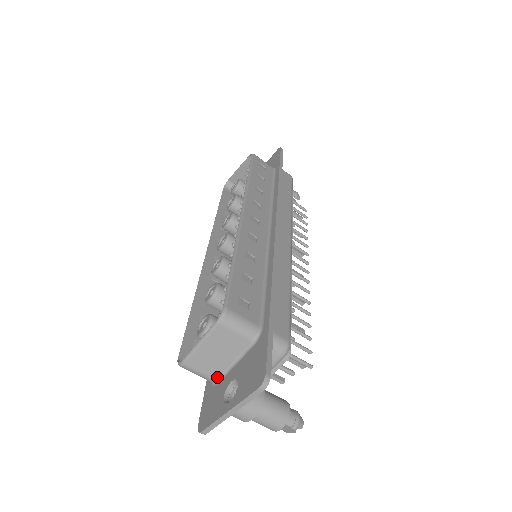
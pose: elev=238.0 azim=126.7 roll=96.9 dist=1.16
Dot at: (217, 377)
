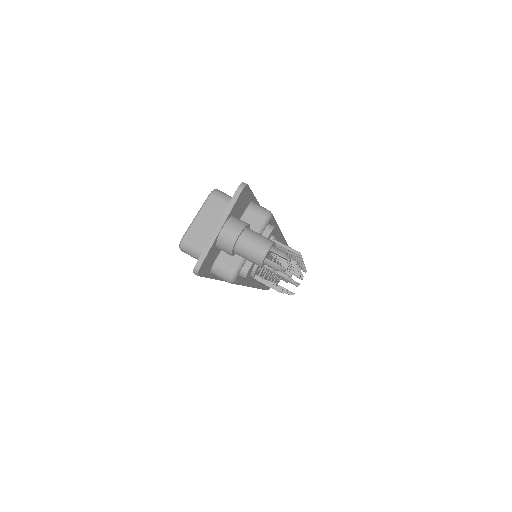
Dot at: occluded
